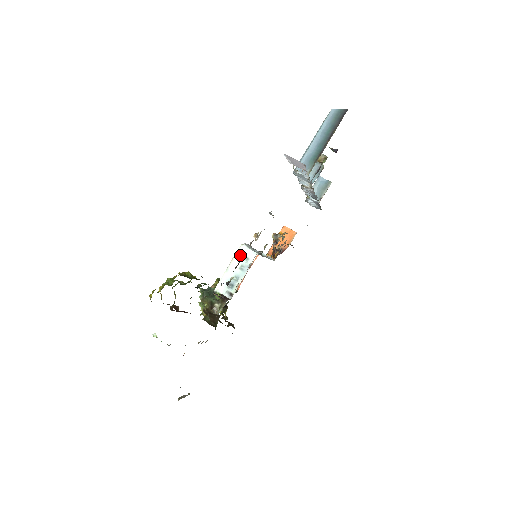
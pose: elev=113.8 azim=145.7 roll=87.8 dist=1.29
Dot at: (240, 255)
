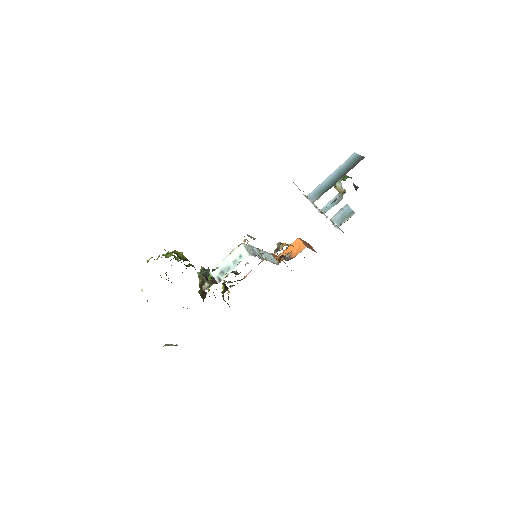
Dot at: (237, 251)
